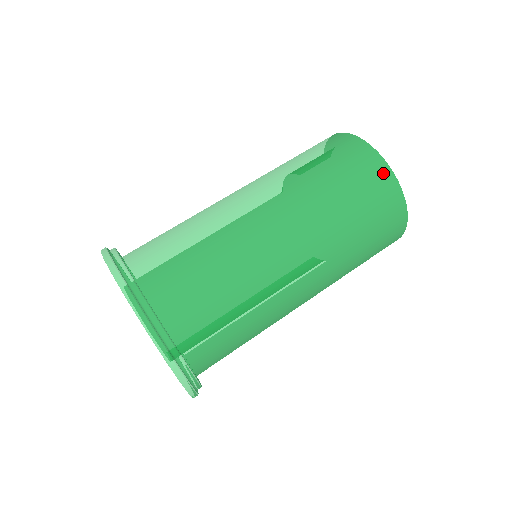
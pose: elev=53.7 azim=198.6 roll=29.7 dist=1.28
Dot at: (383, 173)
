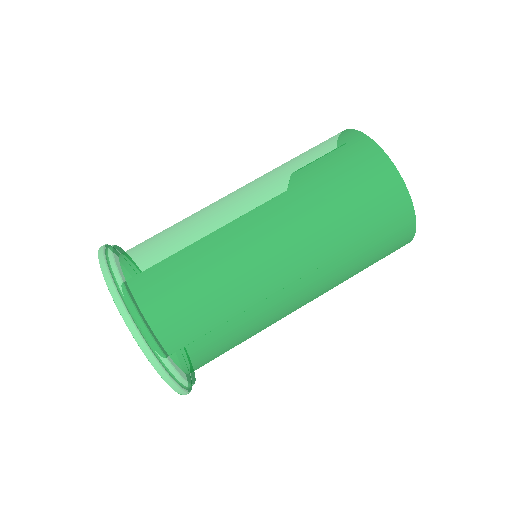
Dot at: (361, 142)
